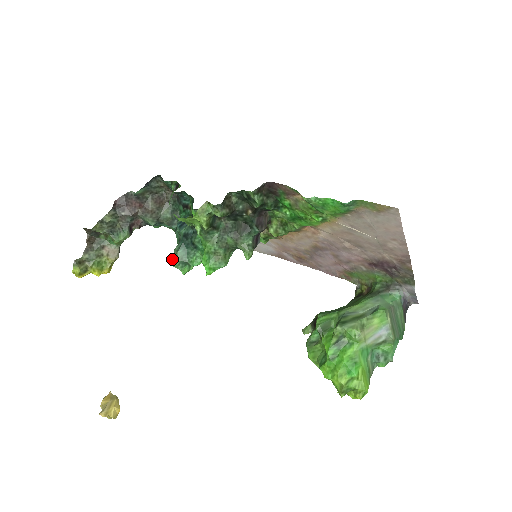
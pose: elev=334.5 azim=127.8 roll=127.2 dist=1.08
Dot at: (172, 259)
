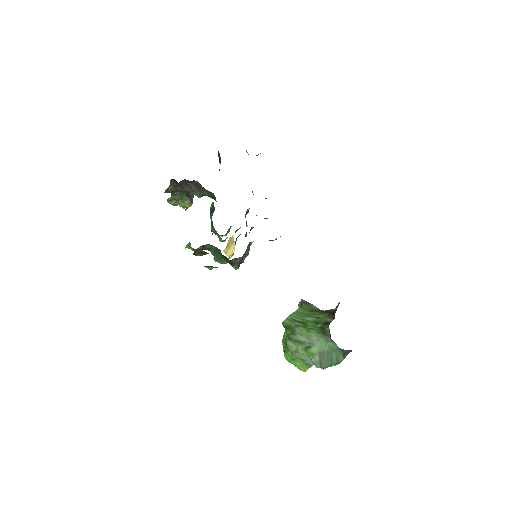
Dot at: occluded
